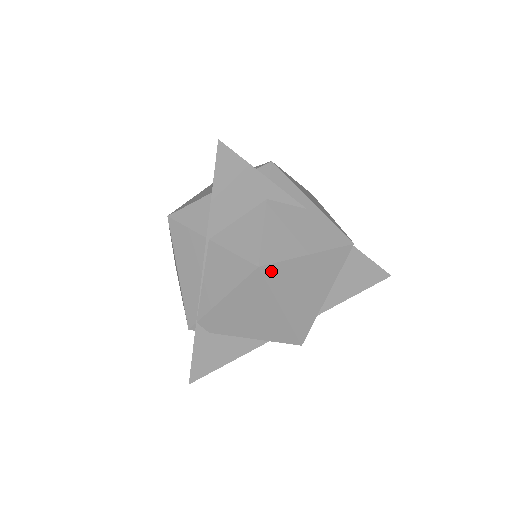
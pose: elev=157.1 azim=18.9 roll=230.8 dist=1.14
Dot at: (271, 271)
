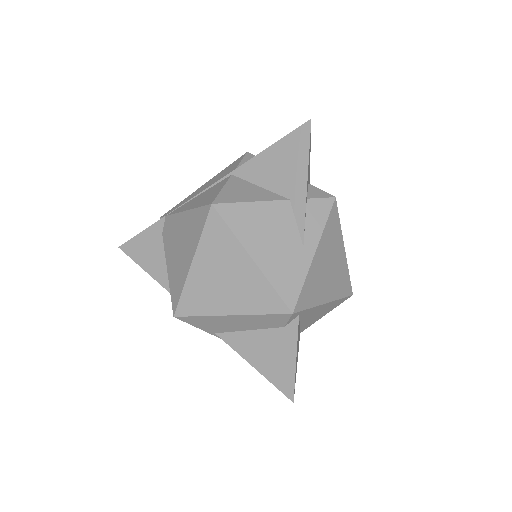
Dot at: (216, 222)
